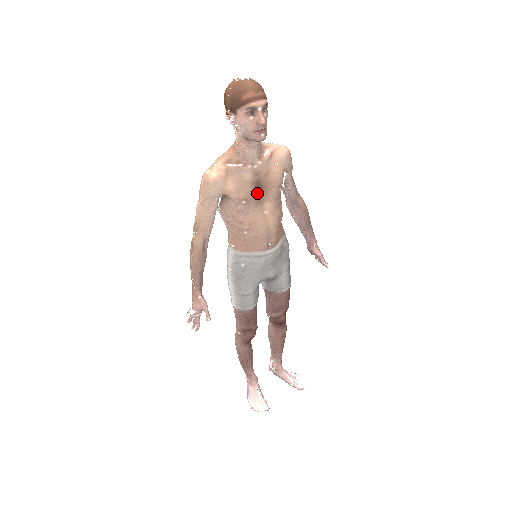
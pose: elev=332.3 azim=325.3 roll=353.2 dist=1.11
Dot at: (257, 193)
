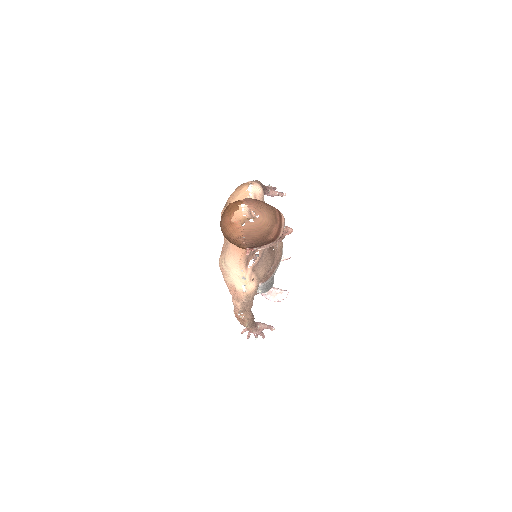
Dot at: (272, 249)
